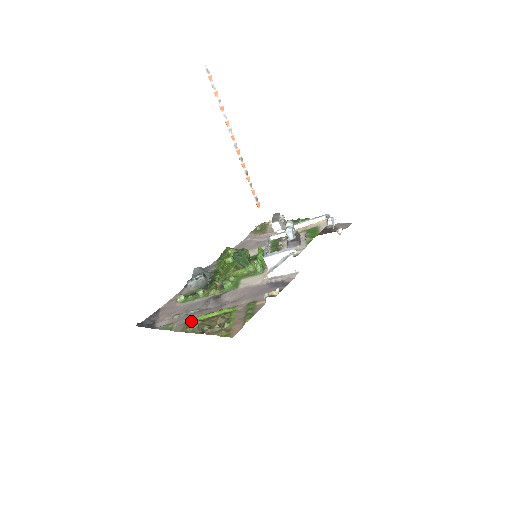
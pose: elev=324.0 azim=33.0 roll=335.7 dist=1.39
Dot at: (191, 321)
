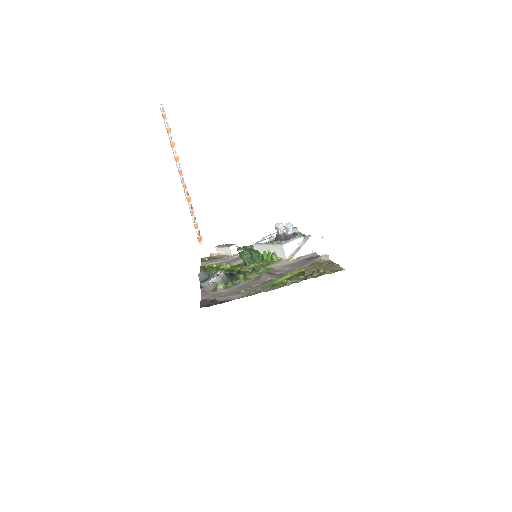
Dot at: (272, 284)
